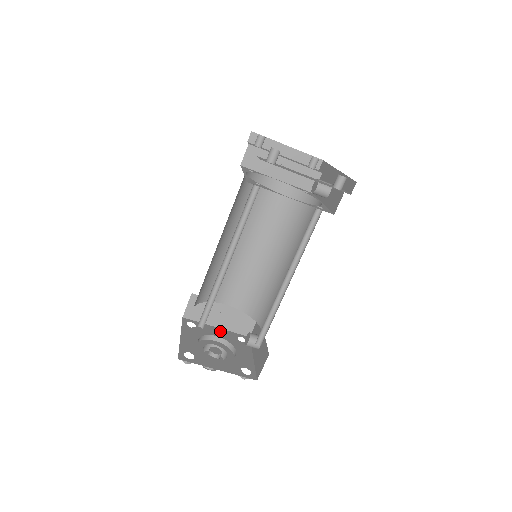
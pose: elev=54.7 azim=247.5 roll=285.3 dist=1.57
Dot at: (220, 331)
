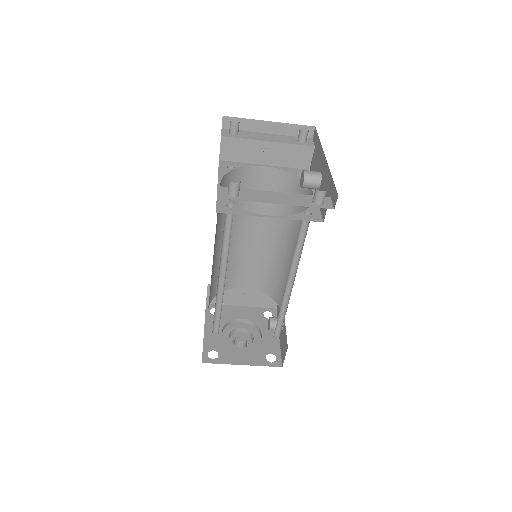
Dot at: (245, 310)
